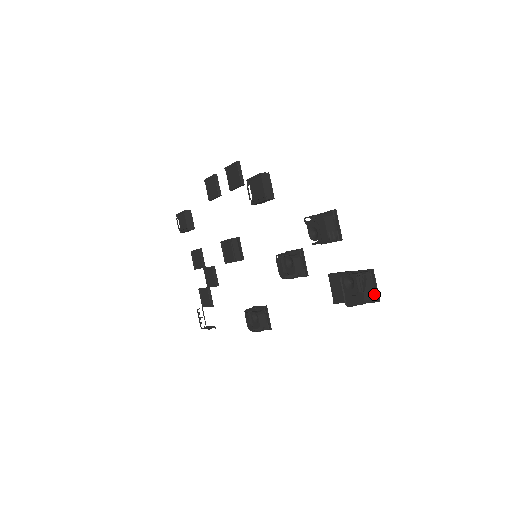
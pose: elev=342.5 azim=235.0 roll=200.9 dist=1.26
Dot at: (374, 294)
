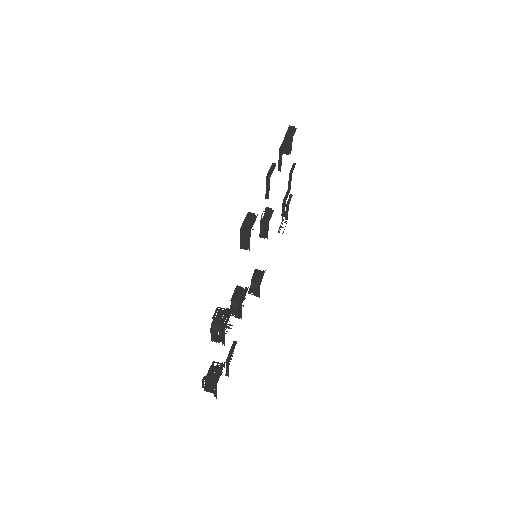
Dot at: (214, 393)
